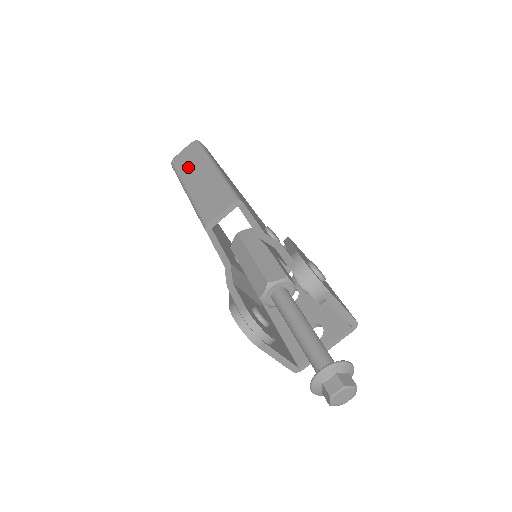
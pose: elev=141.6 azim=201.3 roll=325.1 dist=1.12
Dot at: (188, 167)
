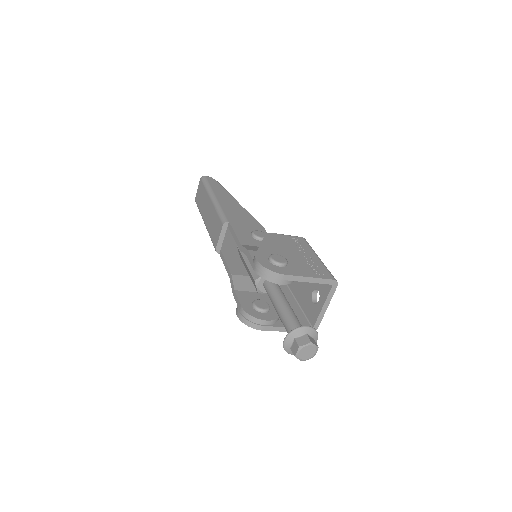
Dot at: (201, 203)
